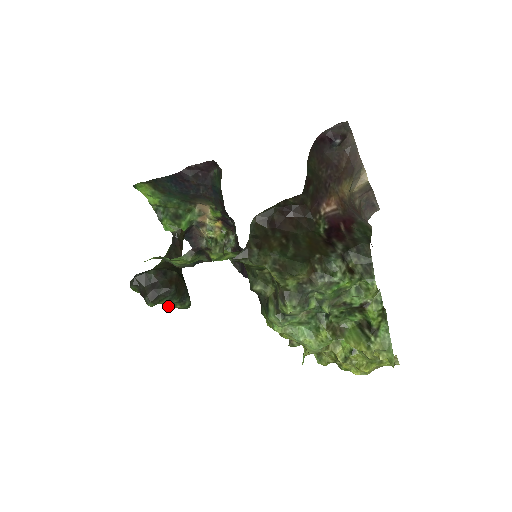
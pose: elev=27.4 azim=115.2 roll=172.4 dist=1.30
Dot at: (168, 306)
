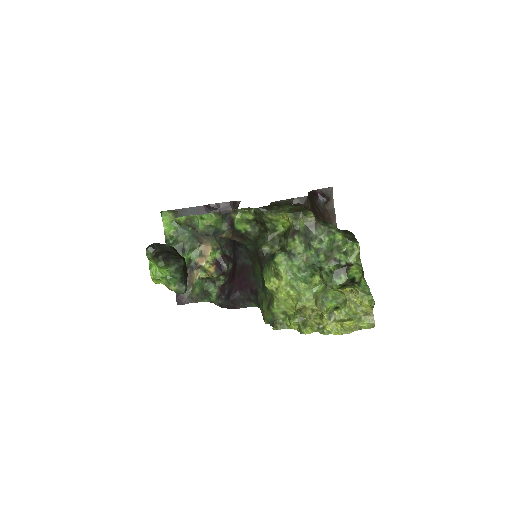
Dot at: (170, 280)
